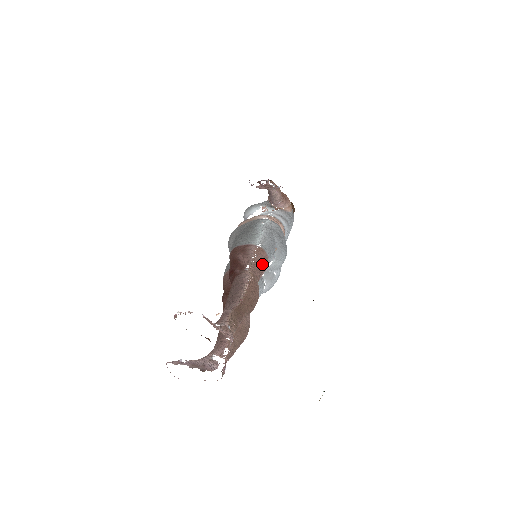
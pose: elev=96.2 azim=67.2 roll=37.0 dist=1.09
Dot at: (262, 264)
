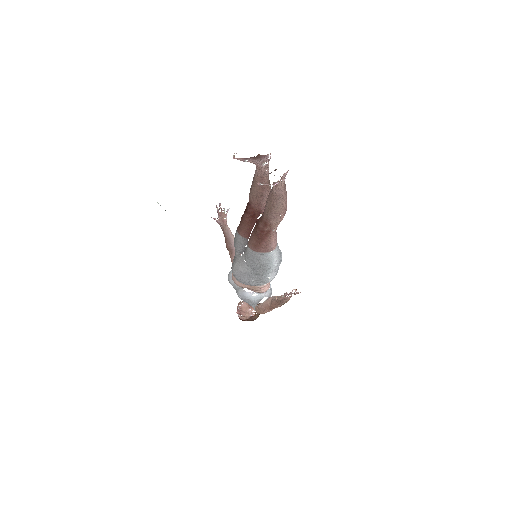
Dot at: occluded
